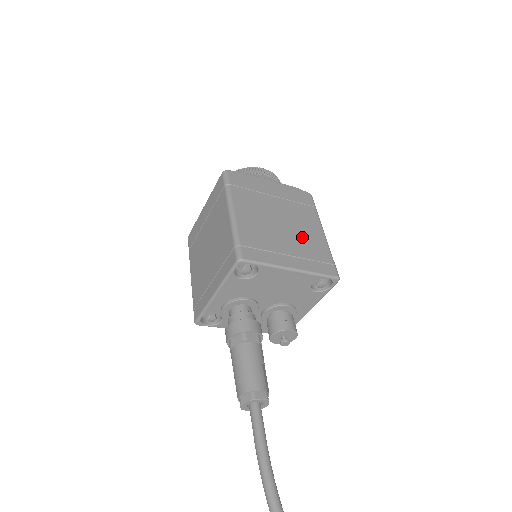
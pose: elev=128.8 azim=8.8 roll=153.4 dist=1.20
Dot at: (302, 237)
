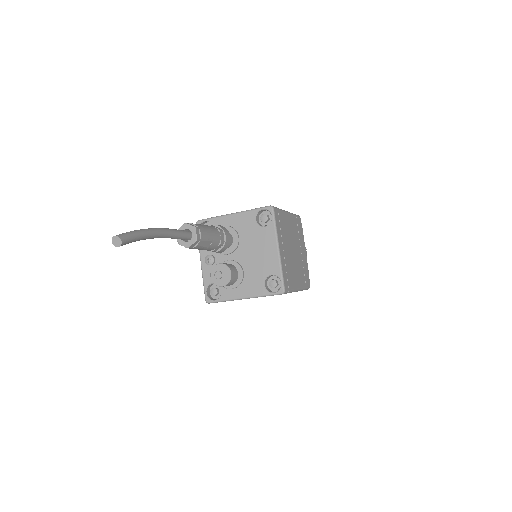
Dot at: (292, 266)
